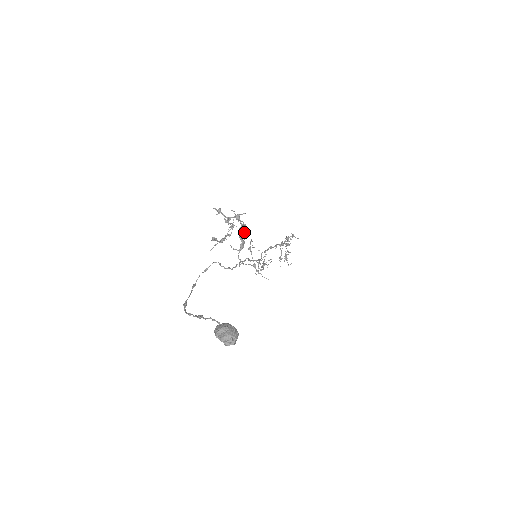
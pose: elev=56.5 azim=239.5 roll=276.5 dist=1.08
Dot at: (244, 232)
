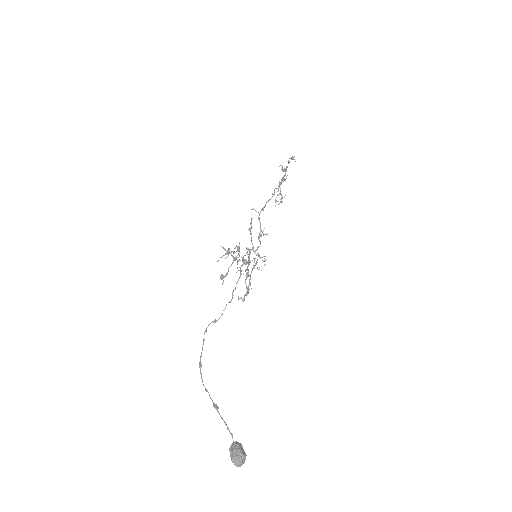
Dot at: (250, 282)
